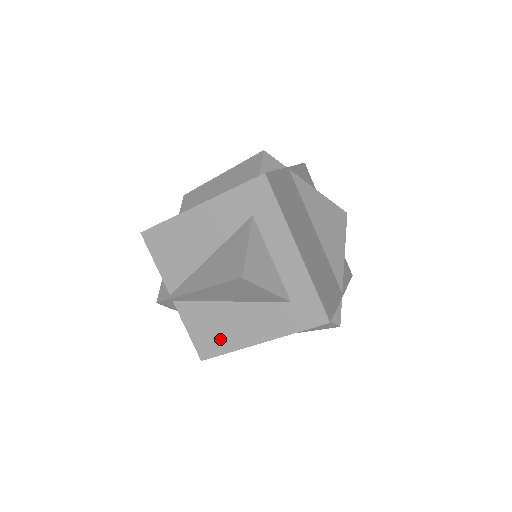
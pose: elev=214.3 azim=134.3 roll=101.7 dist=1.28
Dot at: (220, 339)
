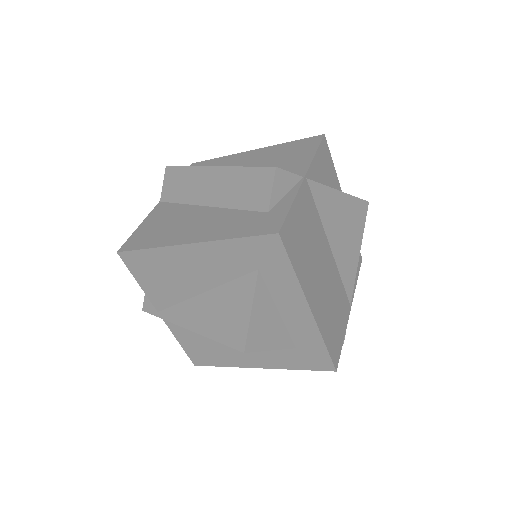
Dot at: (215, 356)
